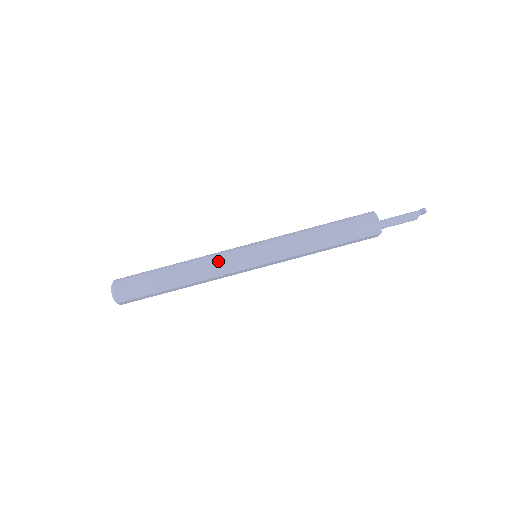
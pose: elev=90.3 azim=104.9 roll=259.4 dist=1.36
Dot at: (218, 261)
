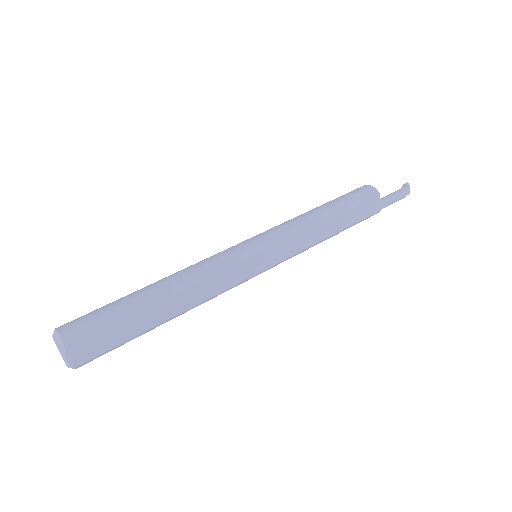
Dot at: (209, 258)
